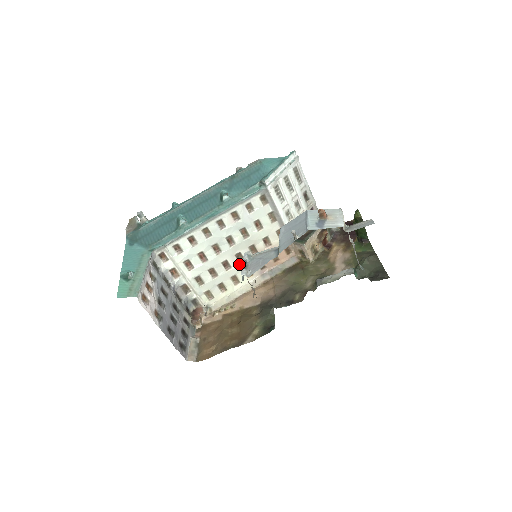
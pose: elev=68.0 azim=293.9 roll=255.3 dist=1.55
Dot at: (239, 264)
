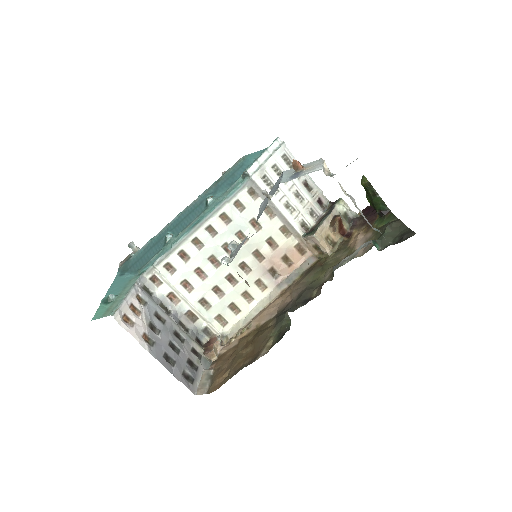
Dot at: (246, 276)
